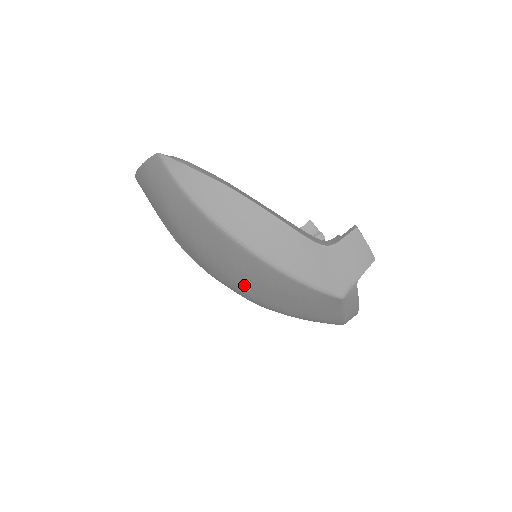
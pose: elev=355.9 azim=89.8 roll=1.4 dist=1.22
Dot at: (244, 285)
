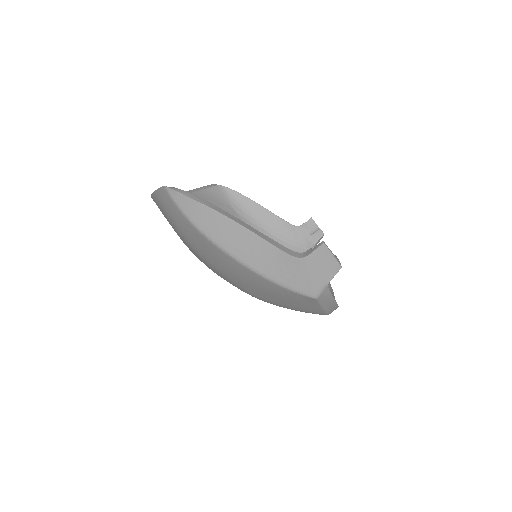
Dot at: (241, 284)
